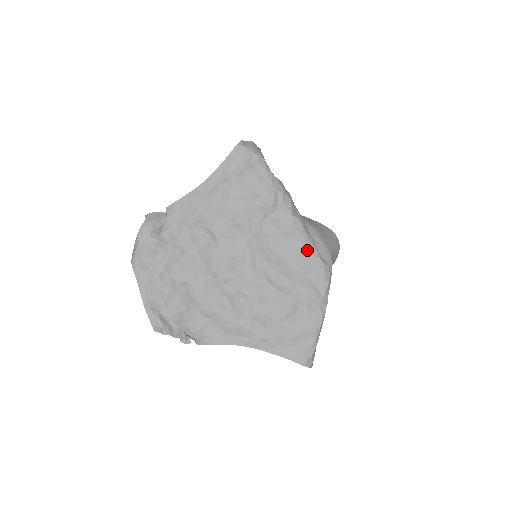
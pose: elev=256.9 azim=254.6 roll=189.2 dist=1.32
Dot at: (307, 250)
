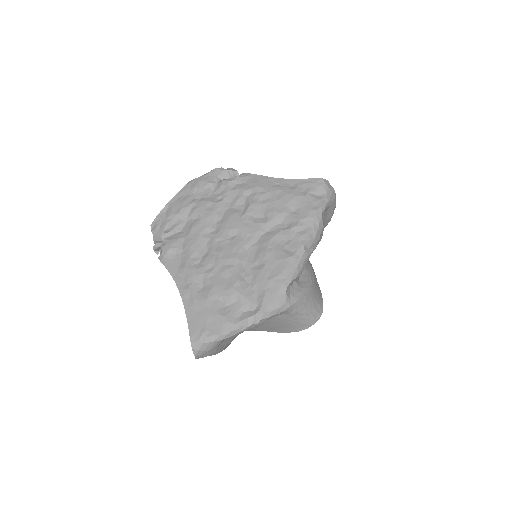
Dot at: (286, 273)
